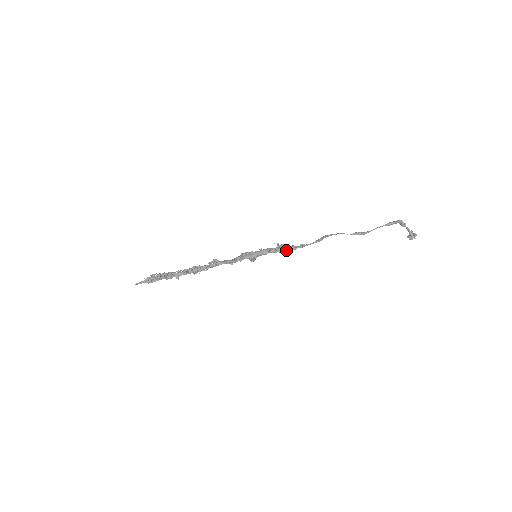
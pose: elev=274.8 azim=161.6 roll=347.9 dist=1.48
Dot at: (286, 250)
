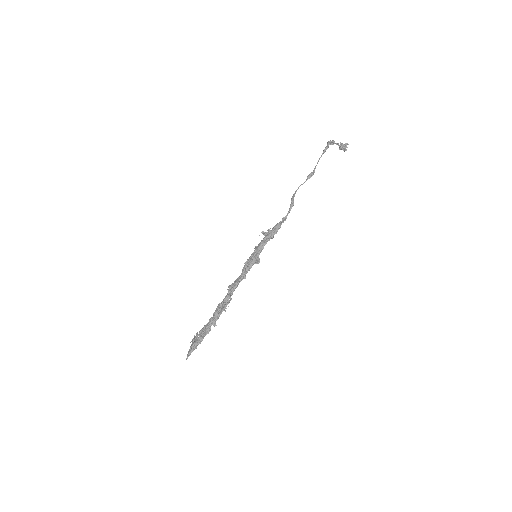
Dot at: (274, 233)
